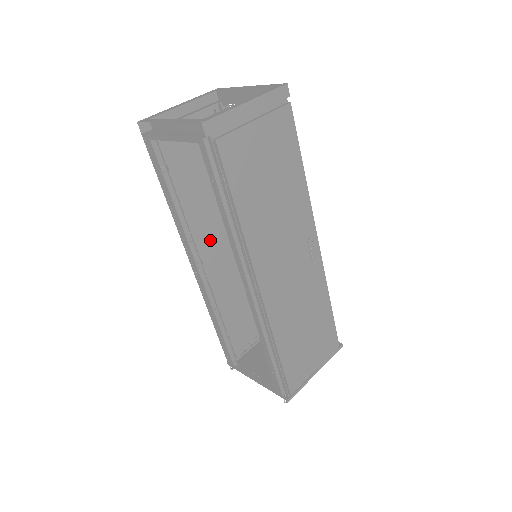
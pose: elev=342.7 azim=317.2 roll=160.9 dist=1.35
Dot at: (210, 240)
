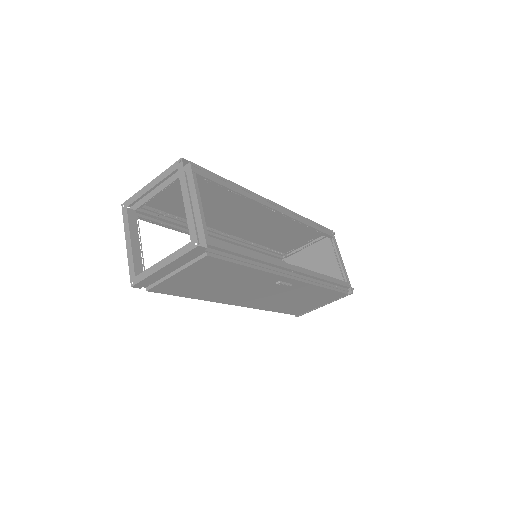
Dot at: (230, 223)
